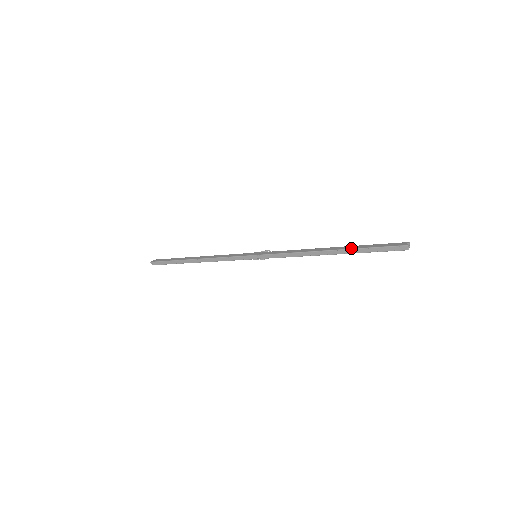
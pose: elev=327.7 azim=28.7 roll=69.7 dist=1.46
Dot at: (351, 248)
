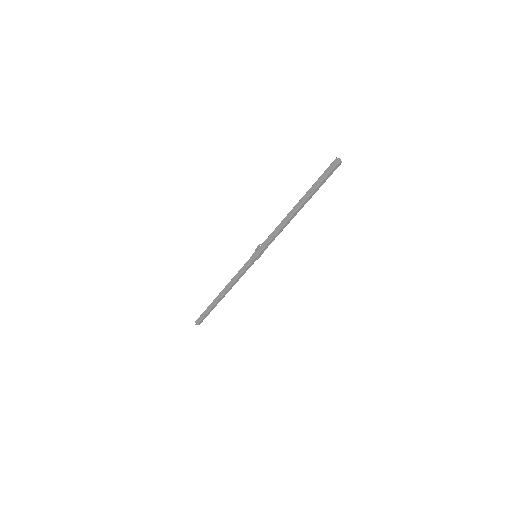
Dot at: (308, 196)
